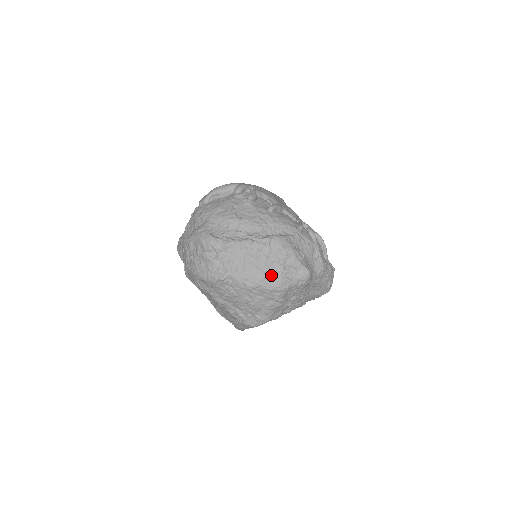
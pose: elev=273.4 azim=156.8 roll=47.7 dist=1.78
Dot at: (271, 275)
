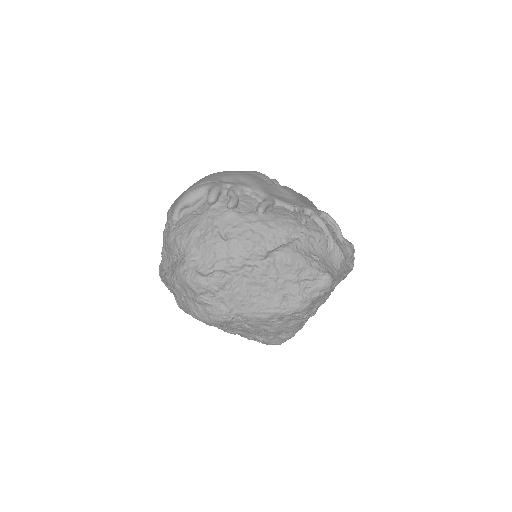
Dot at: (286, 298)
